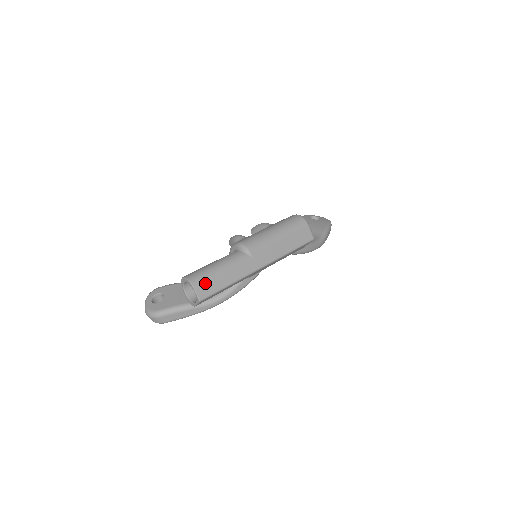
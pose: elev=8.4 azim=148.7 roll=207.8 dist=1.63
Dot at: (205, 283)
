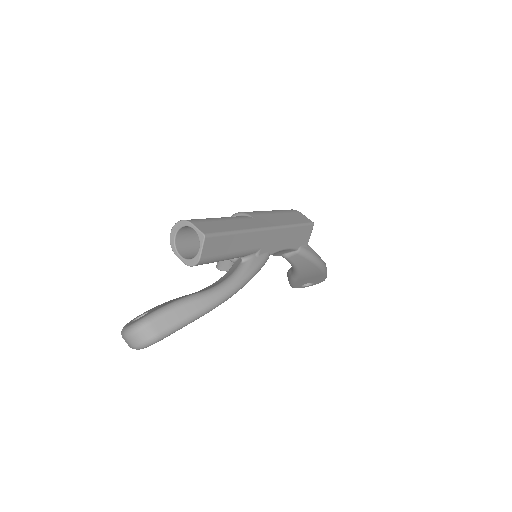
Dot at: (204, 222)
